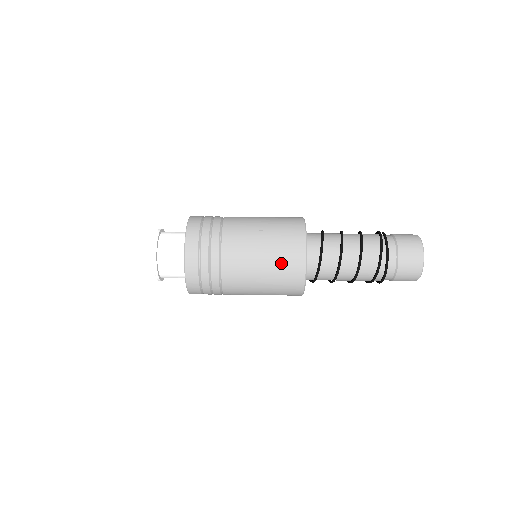
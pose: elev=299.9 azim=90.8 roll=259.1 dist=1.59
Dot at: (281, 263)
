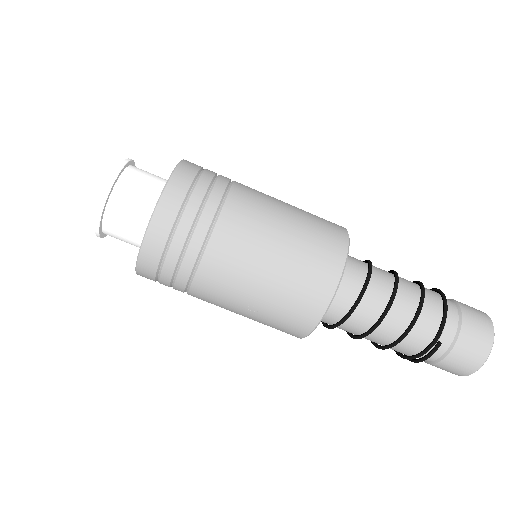
Dot at: occluded
